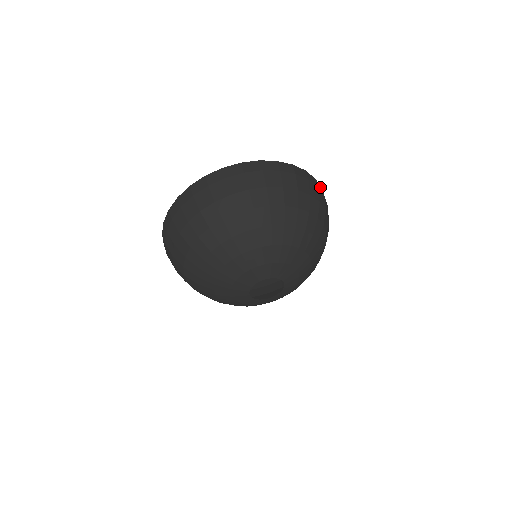
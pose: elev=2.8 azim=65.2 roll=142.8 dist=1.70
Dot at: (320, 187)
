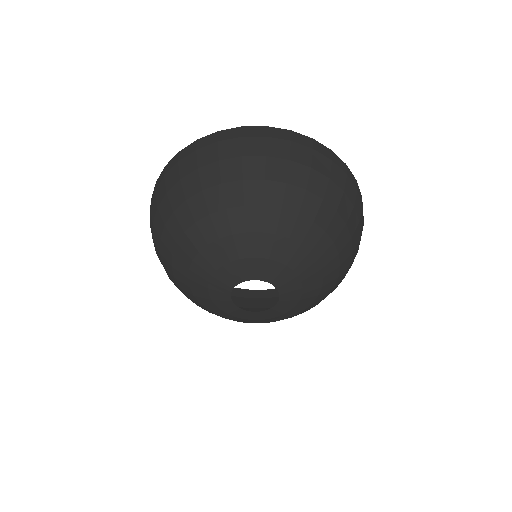
Dot at: (341, 162)
